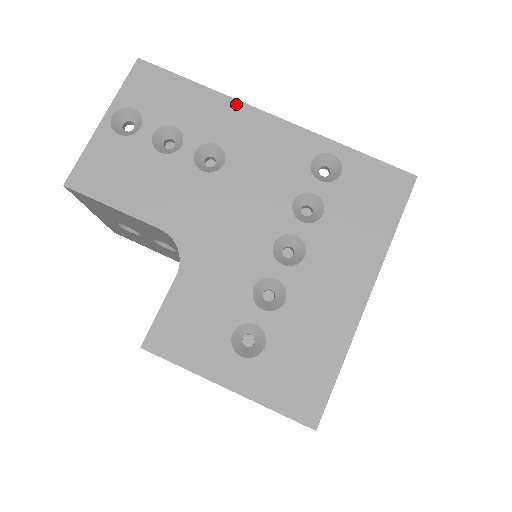
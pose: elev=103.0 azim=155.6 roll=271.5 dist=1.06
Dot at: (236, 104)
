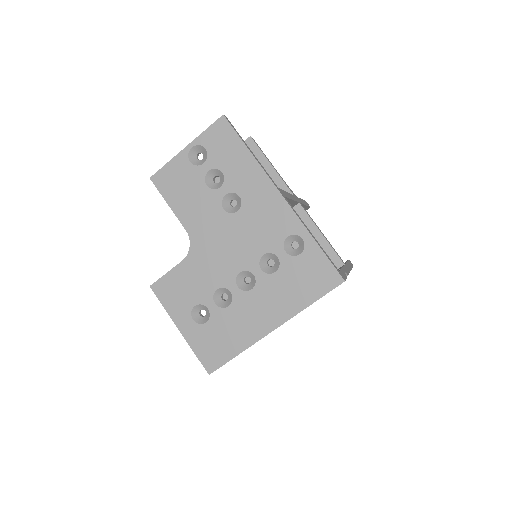
Dot at: (264, 176)
